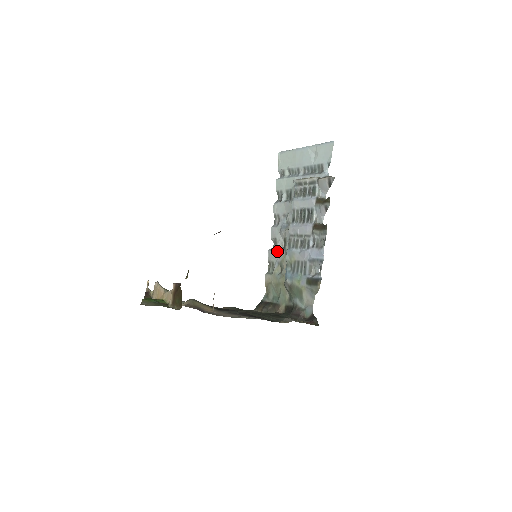
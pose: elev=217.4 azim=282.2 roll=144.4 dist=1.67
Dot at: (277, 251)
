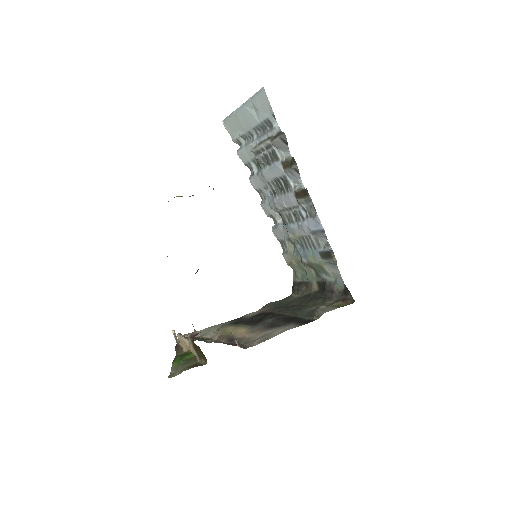
Dot at: (279, 228)
